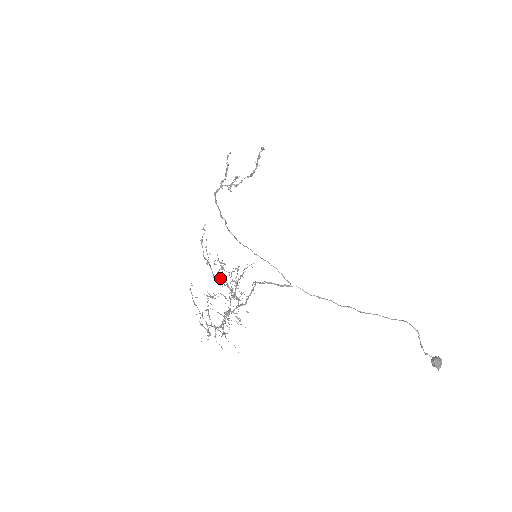
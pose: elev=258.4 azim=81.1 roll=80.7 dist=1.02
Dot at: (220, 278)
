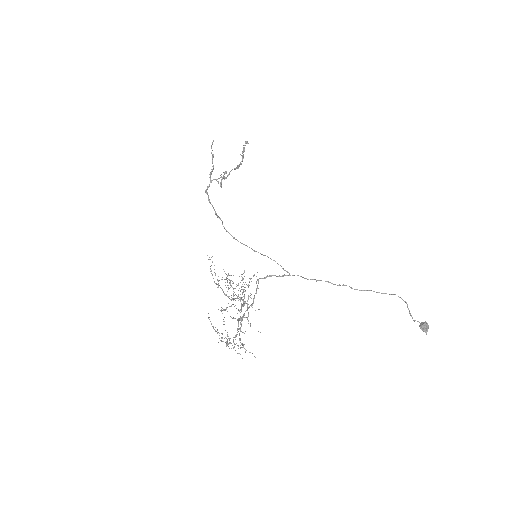
Dot at: (231, 297)
